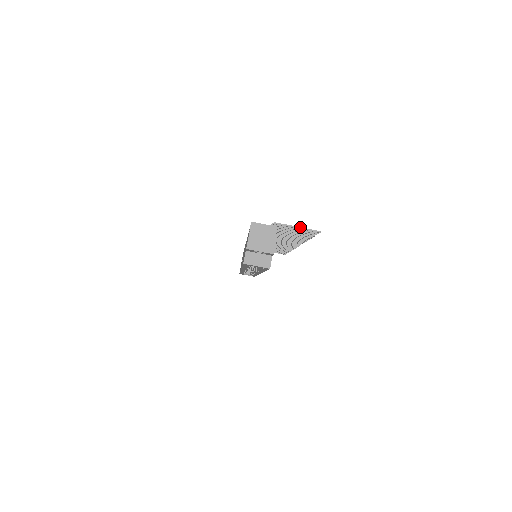
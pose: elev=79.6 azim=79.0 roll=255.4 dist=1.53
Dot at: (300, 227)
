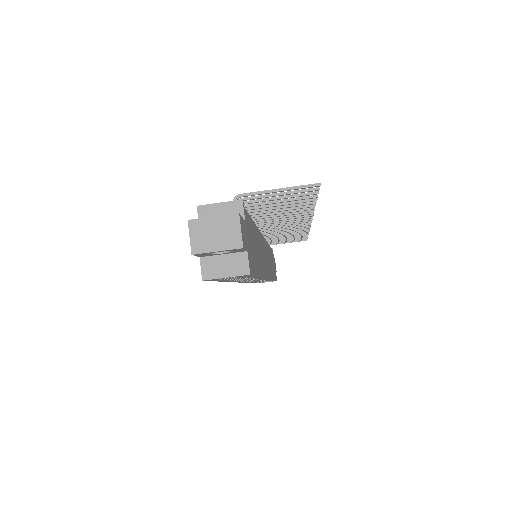
Dot at: (283, 188)
